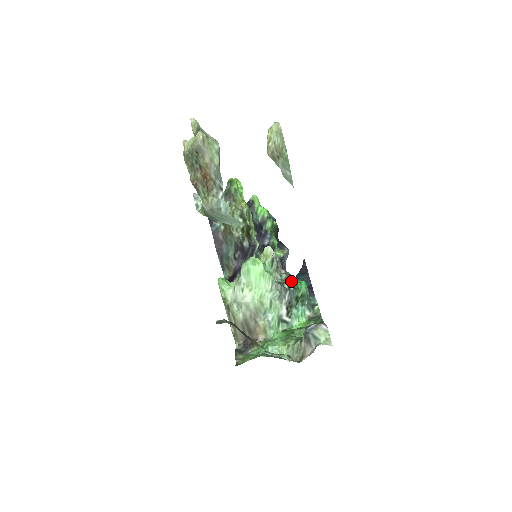
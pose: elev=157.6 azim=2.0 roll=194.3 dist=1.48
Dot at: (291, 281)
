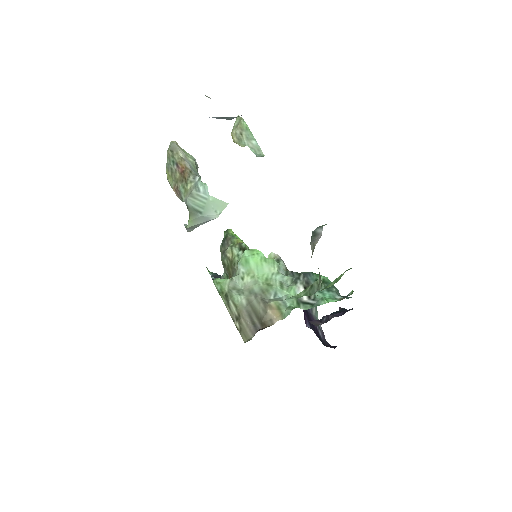
Dot at: occluded
